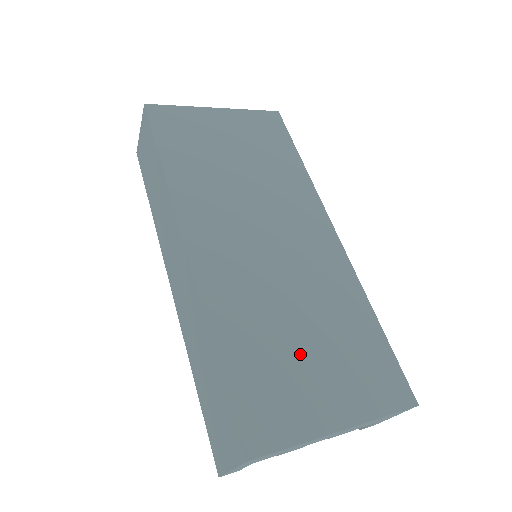
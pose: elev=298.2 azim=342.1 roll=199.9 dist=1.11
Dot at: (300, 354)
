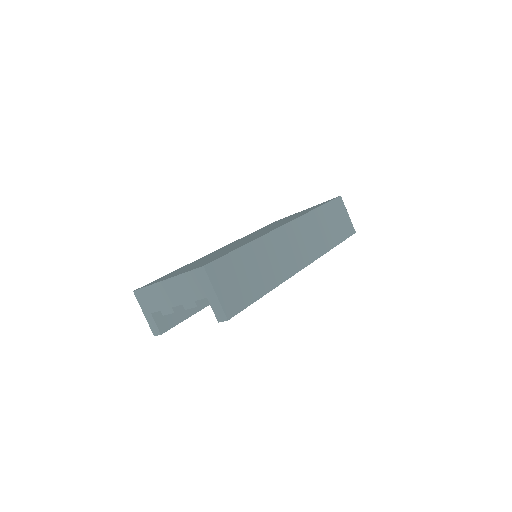
Dot at: (194, 264)
